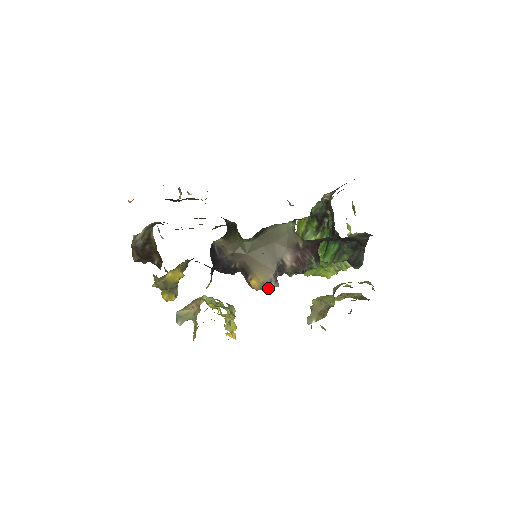
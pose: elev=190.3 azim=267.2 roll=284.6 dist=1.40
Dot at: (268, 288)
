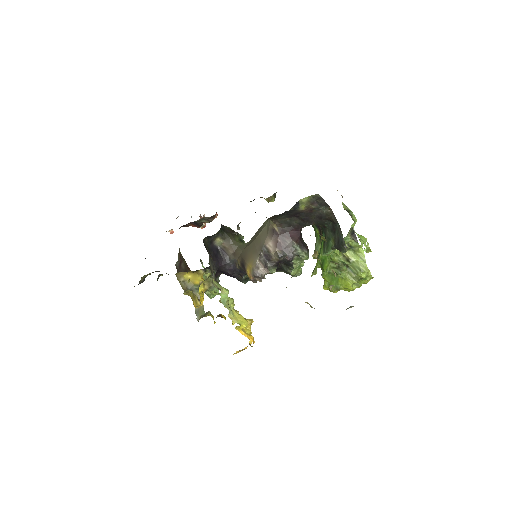
Dot at: (258, 273)
